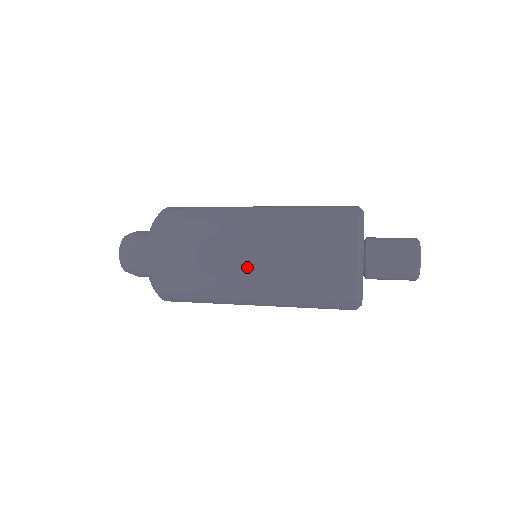
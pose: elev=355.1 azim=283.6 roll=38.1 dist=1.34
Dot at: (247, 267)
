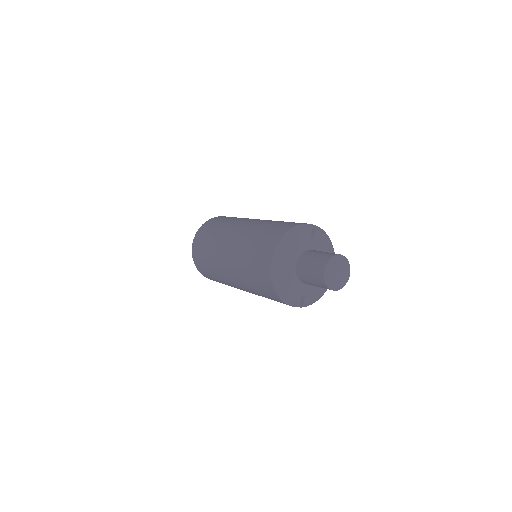
Dot at: (232, 280)
